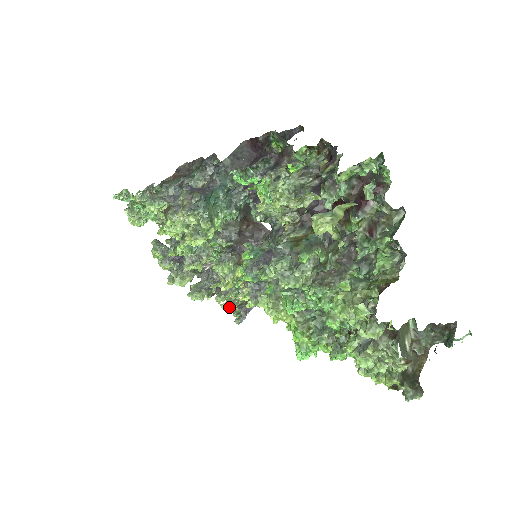
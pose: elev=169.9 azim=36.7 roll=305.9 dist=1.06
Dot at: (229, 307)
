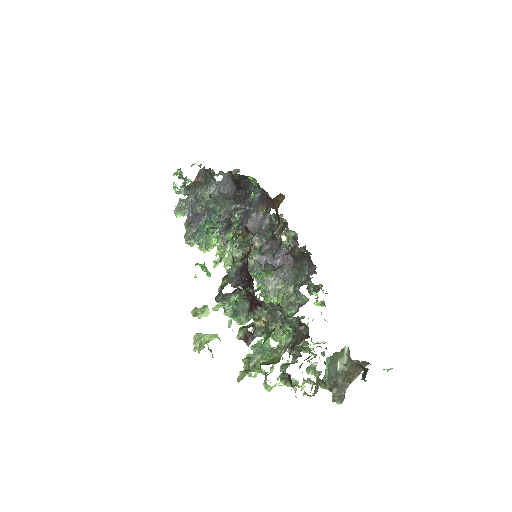
Dot at: occluded
